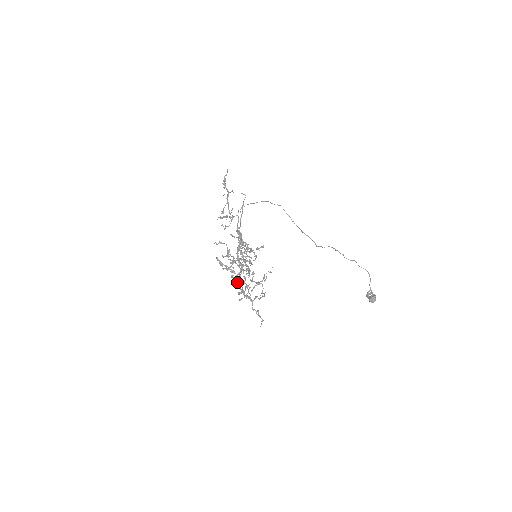
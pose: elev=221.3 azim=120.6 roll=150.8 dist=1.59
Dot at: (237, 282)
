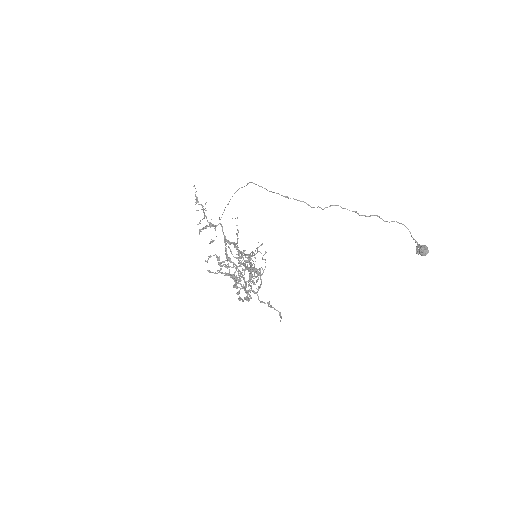
Dot at: (235, 283)
